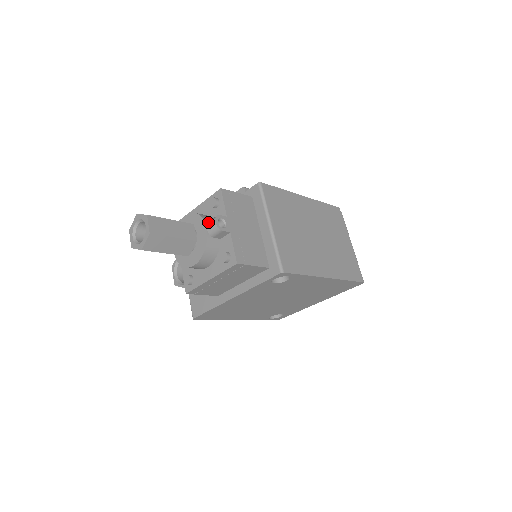
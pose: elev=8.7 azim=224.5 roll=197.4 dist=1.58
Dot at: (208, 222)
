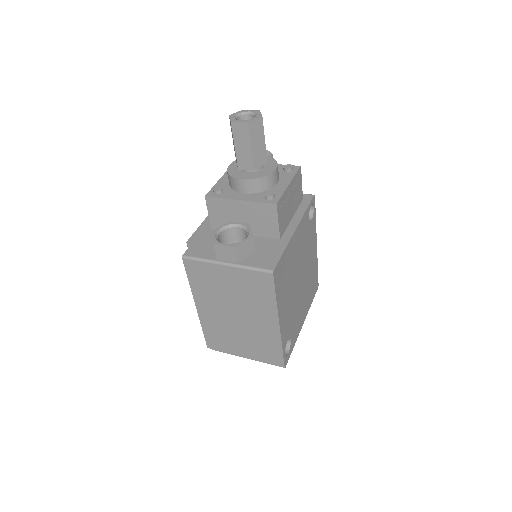
Dot at: occluded
